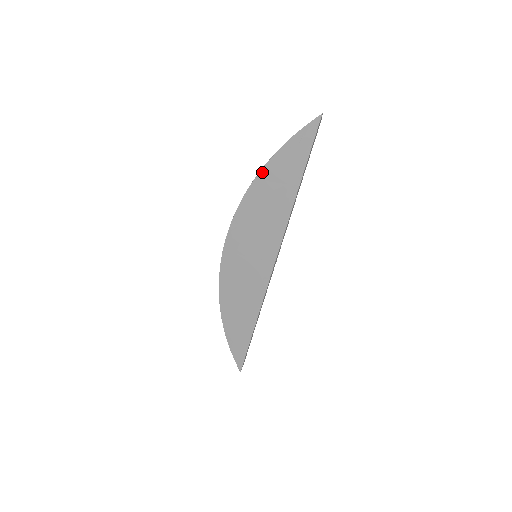
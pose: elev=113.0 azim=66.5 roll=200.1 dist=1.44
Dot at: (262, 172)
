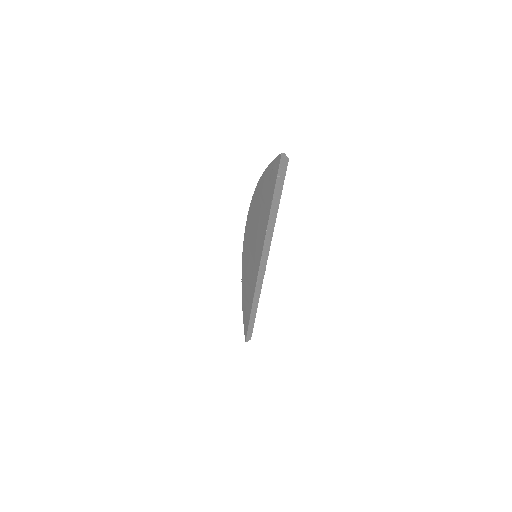
Dot at: (258, 185)
